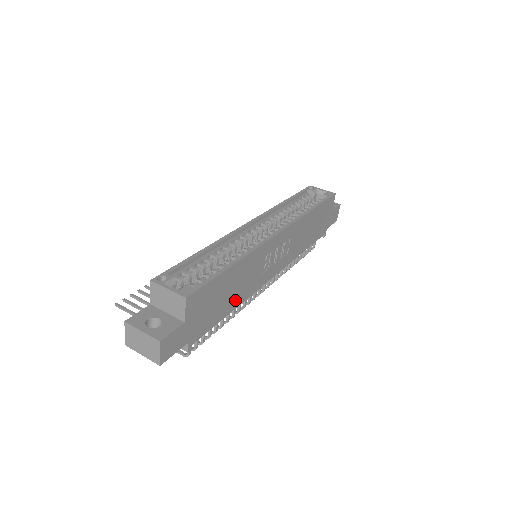
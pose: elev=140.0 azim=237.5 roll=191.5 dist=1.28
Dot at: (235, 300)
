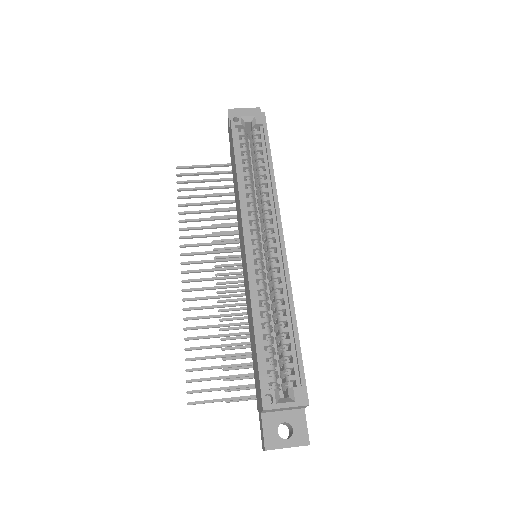
Dot at: occluded
